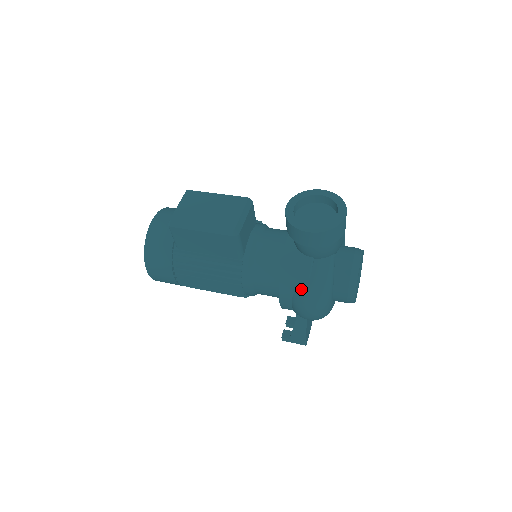
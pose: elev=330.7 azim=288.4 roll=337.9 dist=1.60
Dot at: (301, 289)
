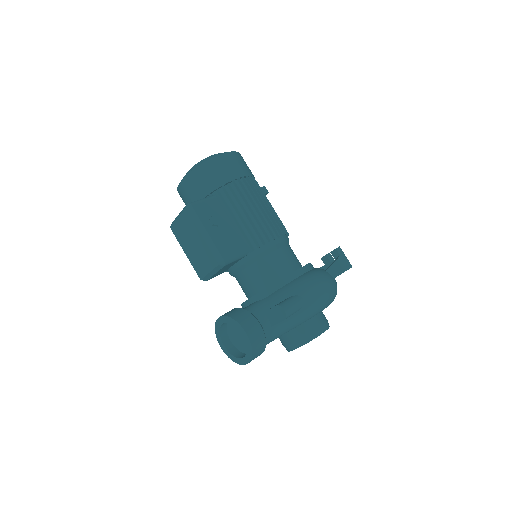
Dot at: occluded
